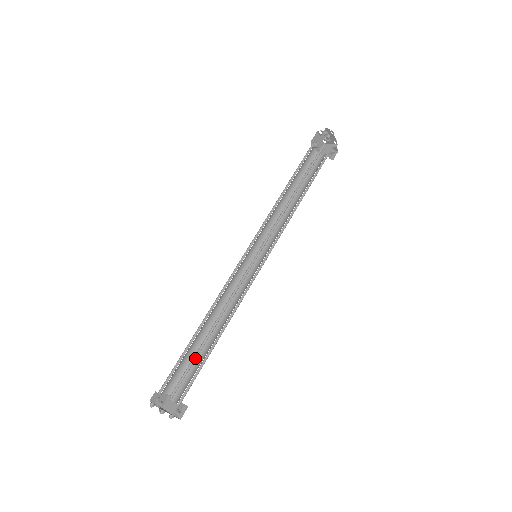
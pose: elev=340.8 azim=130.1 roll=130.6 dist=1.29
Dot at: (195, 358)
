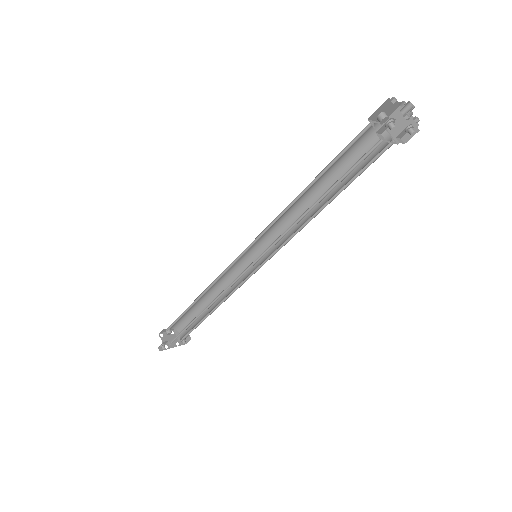
Dot at: (189, 325)
